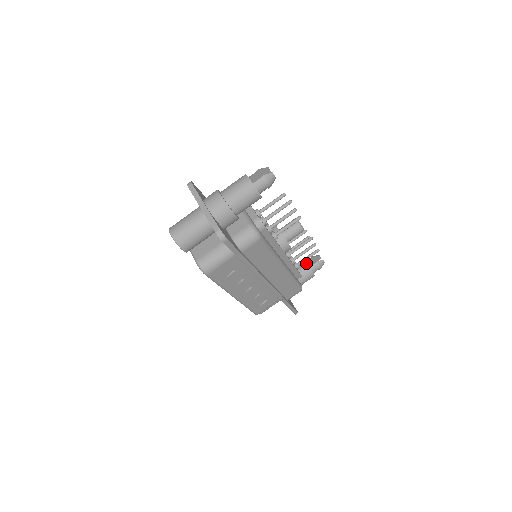
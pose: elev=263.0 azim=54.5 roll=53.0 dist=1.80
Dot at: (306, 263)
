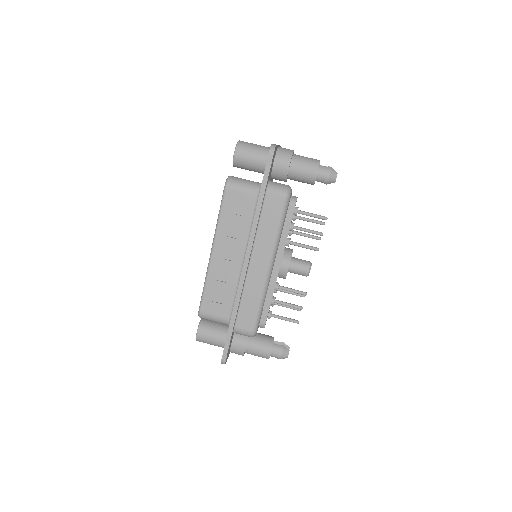
Dot at: occluded
